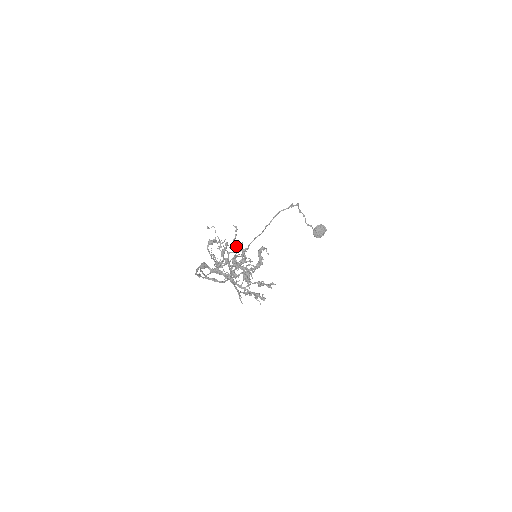
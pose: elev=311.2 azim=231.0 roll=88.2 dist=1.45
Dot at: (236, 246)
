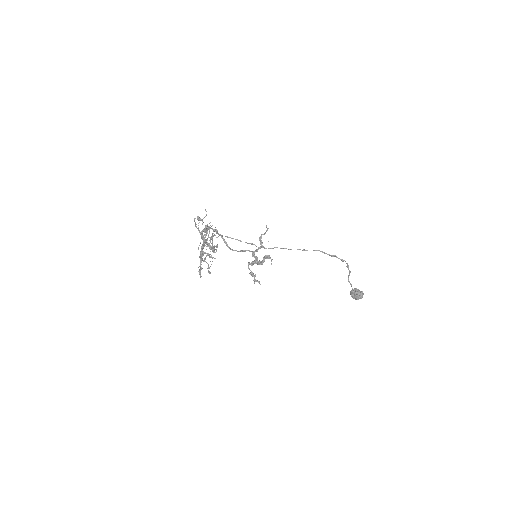
Dot at: (259, 239)
